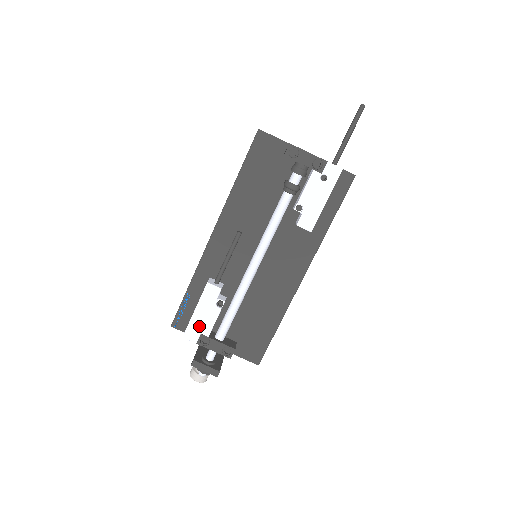
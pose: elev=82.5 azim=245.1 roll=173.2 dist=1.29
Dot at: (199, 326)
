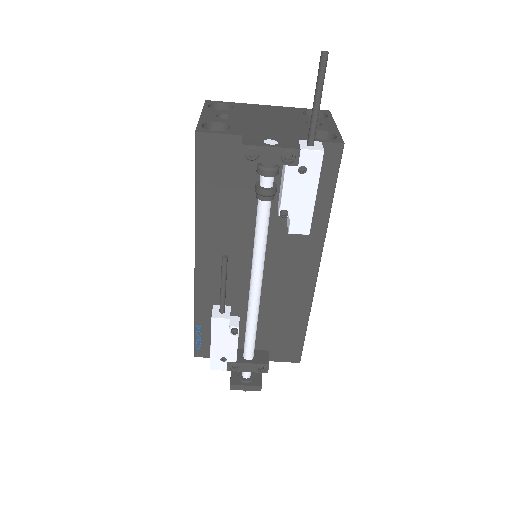
Dot at: (222, 356)
